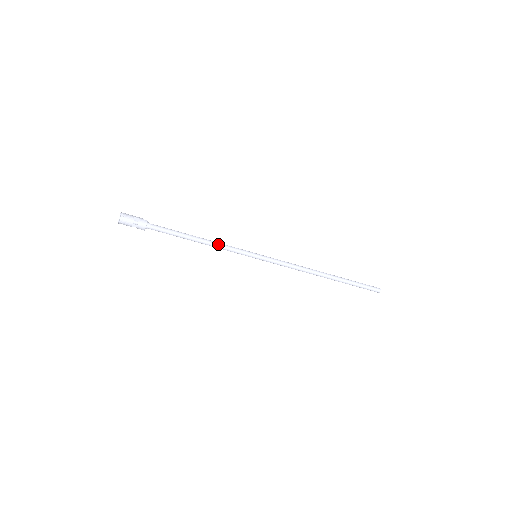
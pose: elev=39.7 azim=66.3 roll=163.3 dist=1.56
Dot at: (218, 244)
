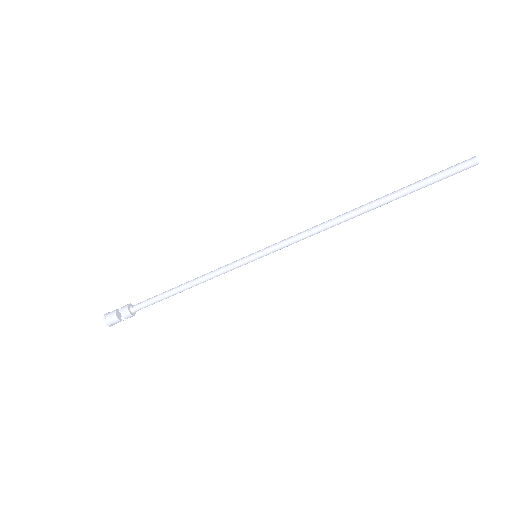
Dot at: (205, 275)
